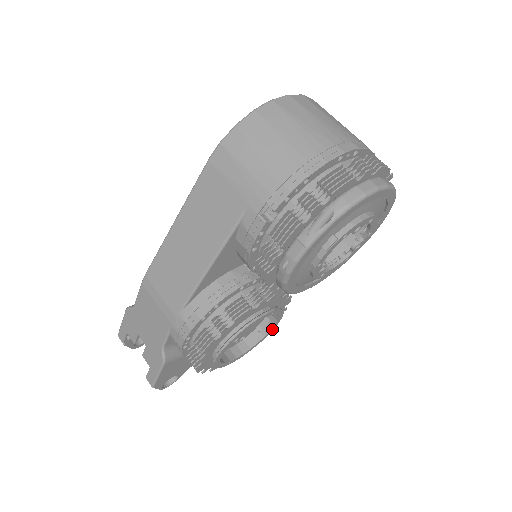
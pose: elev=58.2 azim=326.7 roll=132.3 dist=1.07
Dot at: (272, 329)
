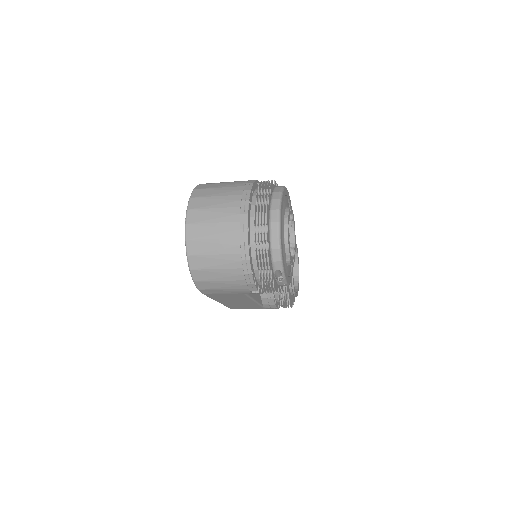
Dot at: (296, 244)
